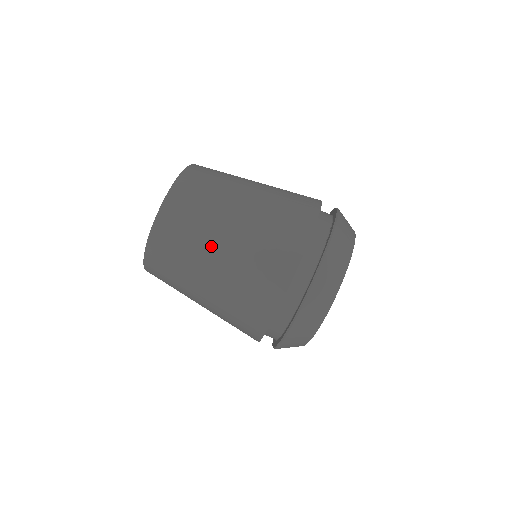
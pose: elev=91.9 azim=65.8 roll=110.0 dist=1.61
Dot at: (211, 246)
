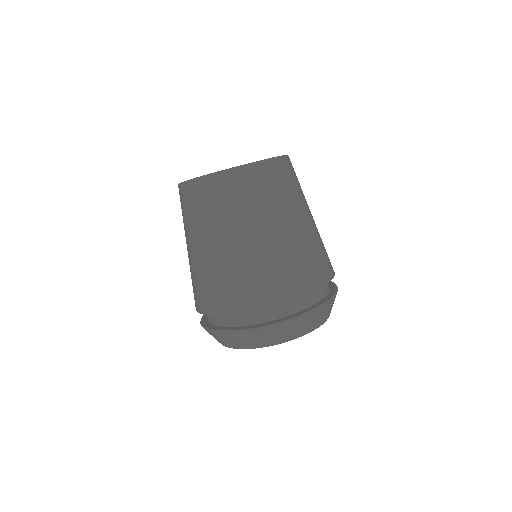
Dot at: (294, 214)
